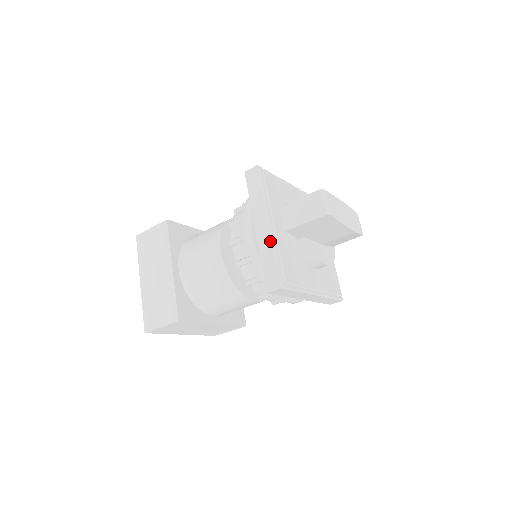
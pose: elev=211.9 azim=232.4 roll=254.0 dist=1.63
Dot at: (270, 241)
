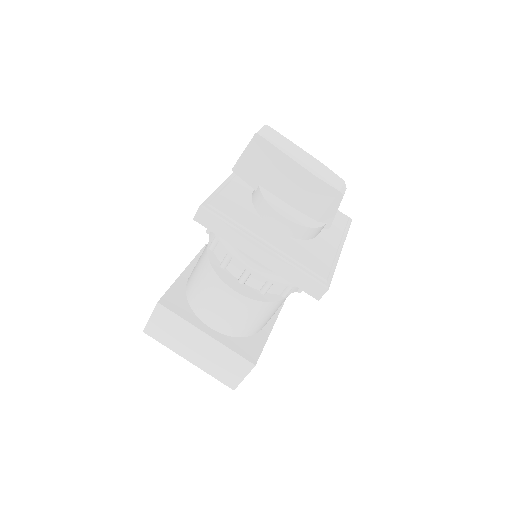
Dot at: (220, 185)
